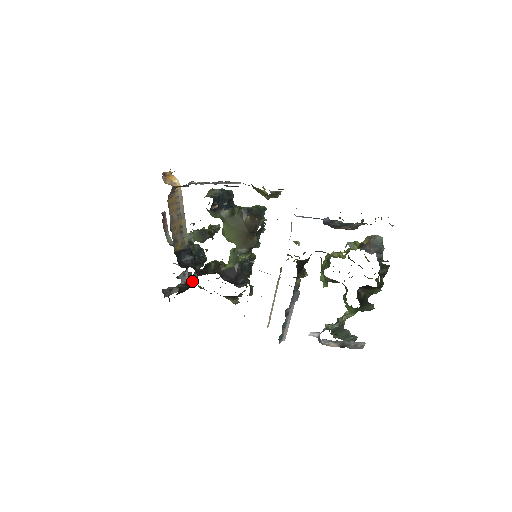
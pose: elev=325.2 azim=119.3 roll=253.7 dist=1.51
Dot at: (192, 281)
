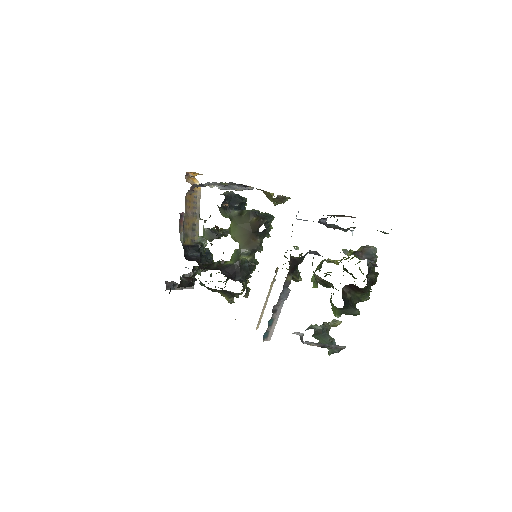
Dot at: (195, 280)
